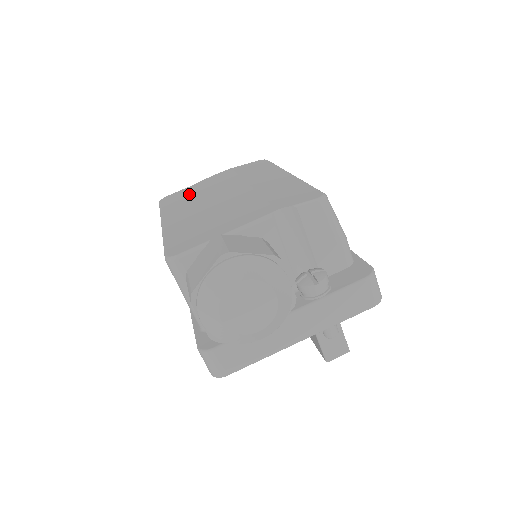
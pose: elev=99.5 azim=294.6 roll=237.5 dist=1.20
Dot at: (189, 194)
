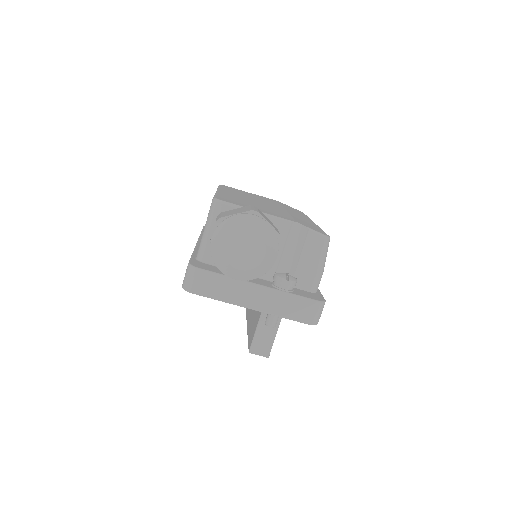
Dot at: (243, 193)
